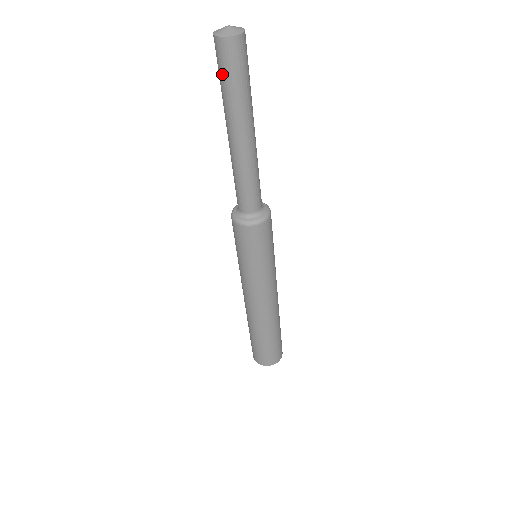
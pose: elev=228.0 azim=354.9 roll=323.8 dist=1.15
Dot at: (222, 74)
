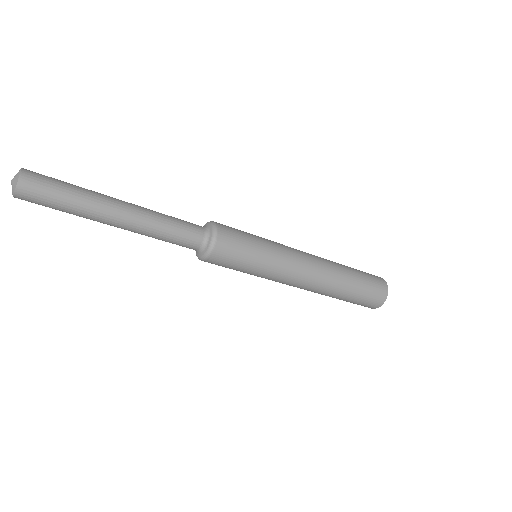
Dot at: (52, 204)
